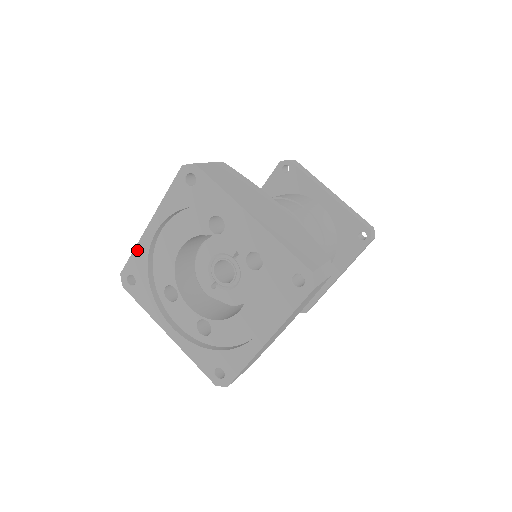
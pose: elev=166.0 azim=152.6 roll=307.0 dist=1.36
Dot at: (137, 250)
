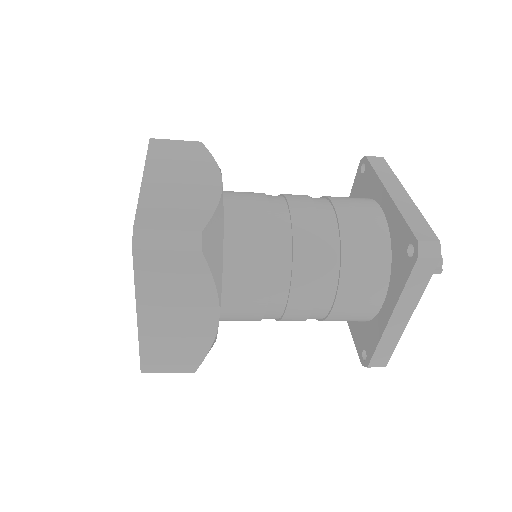
Dot at: occluded
